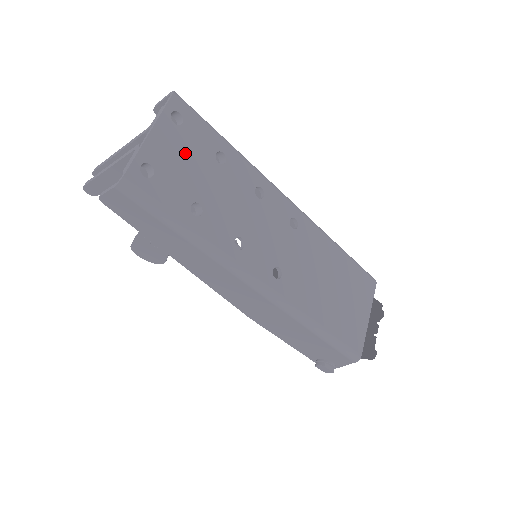
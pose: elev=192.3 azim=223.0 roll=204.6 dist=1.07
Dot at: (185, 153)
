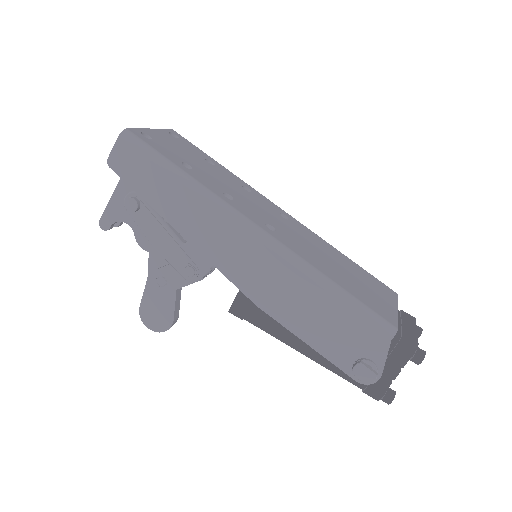
Dot at: (179, 147)
